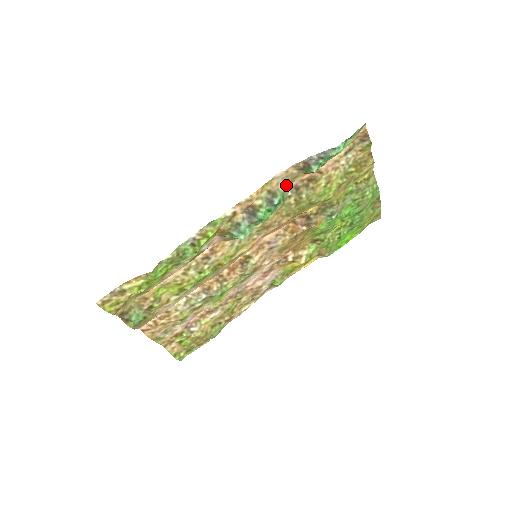
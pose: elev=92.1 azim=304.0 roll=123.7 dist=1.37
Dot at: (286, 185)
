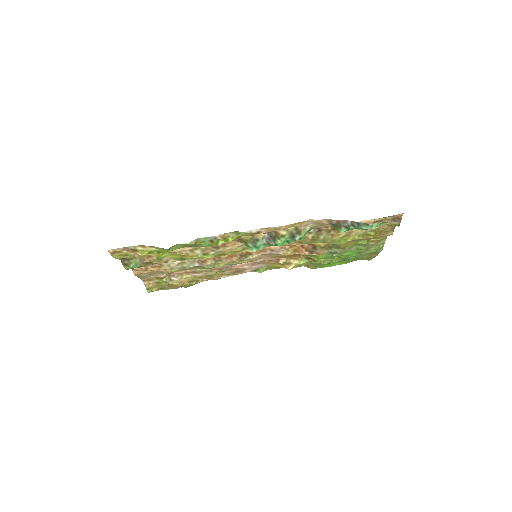
Dot at: (313, 226)
